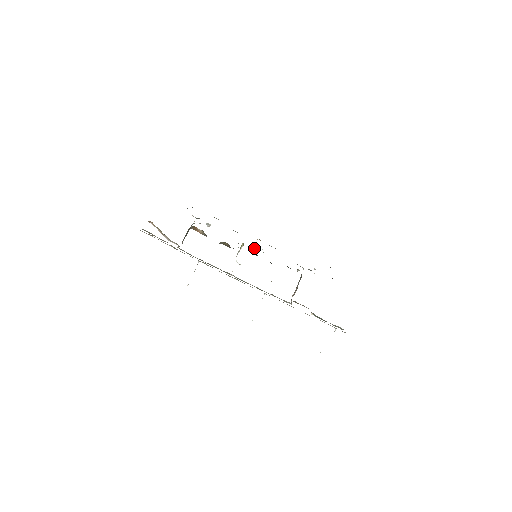
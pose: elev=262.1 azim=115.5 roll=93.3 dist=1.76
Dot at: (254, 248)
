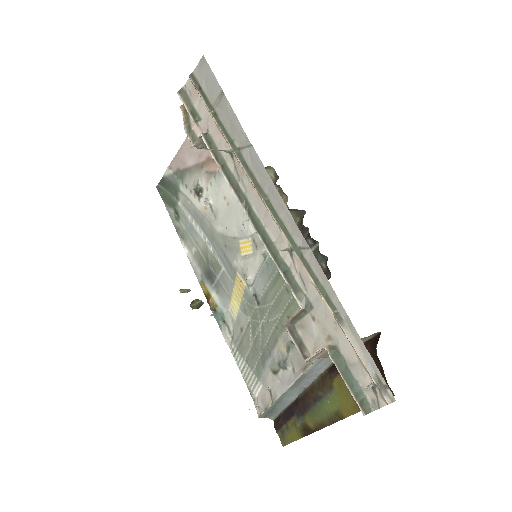
Dot at: (199, 305)
